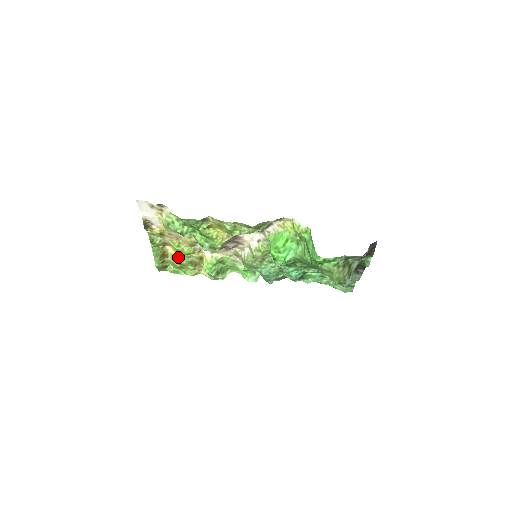
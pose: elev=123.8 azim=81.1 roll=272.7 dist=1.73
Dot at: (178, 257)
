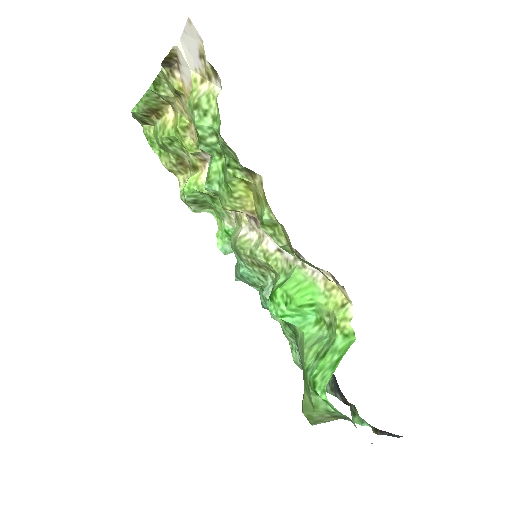
Dot at: (170, 136)
